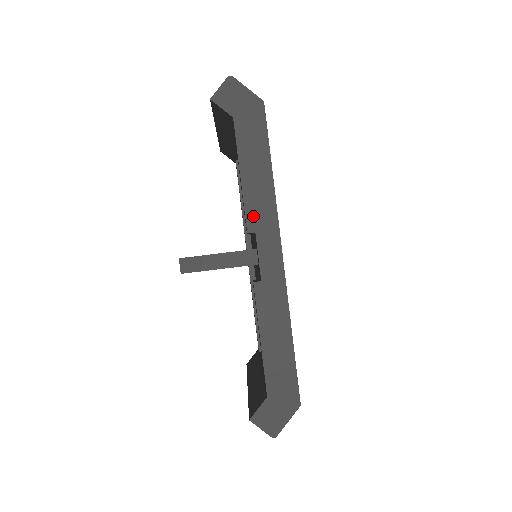
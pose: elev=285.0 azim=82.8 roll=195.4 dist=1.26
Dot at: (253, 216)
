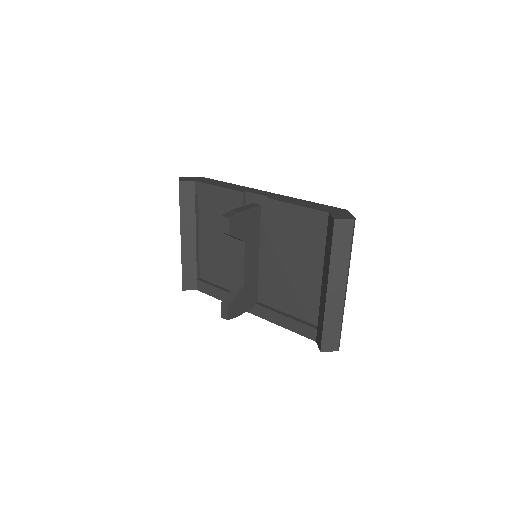
Dot at: (239, 190)
